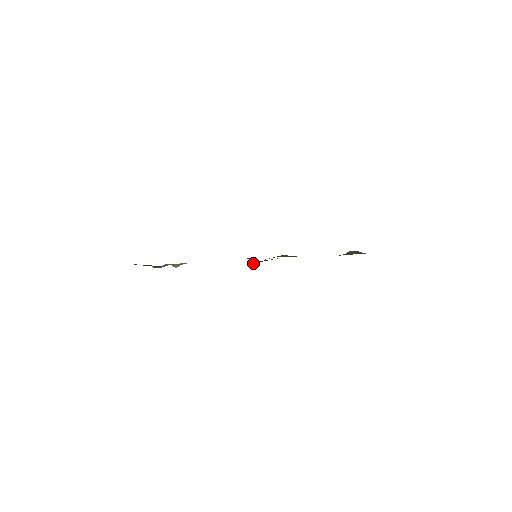
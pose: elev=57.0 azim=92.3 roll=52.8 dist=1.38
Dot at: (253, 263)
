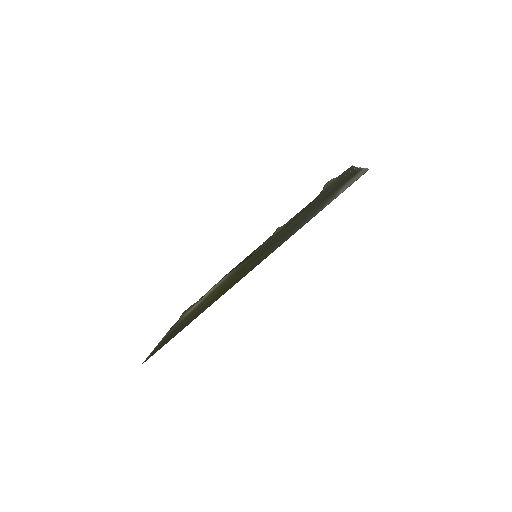
Dot at: occluded
